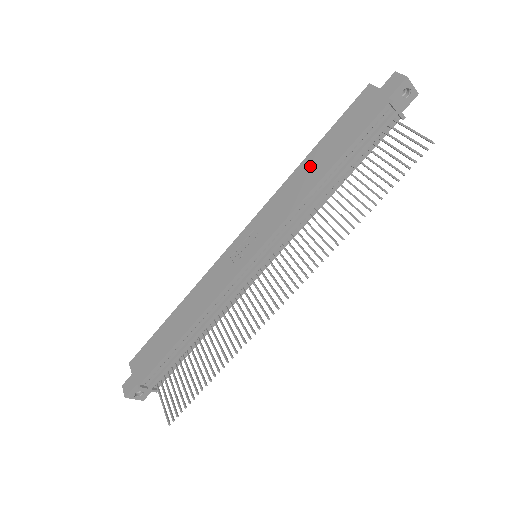
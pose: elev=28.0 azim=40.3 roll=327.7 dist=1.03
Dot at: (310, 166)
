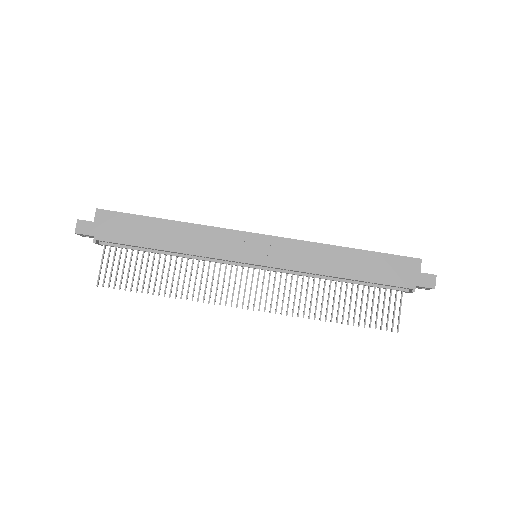
Dot at: (344, 258)
